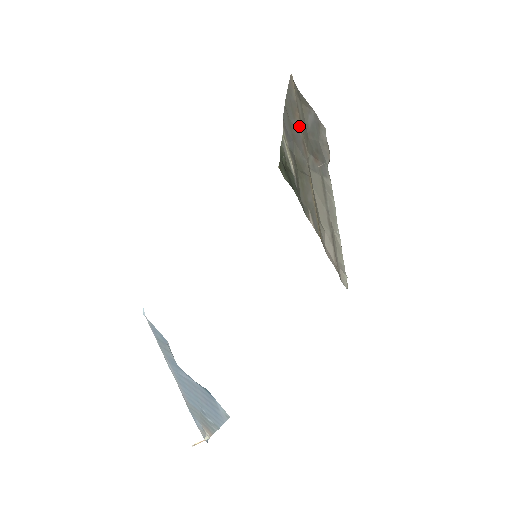
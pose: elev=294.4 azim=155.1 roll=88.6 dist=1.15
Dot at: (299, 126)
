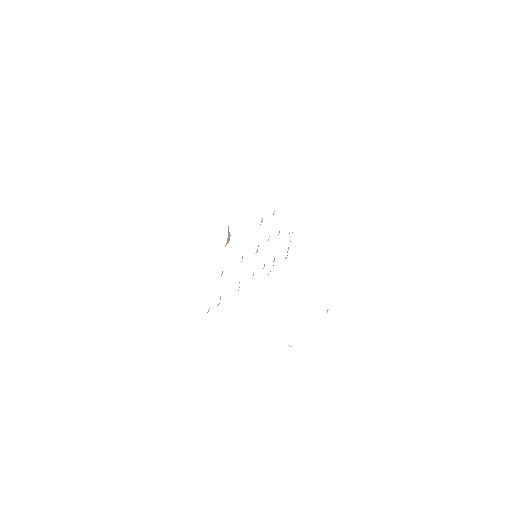
Dot at: occluded
